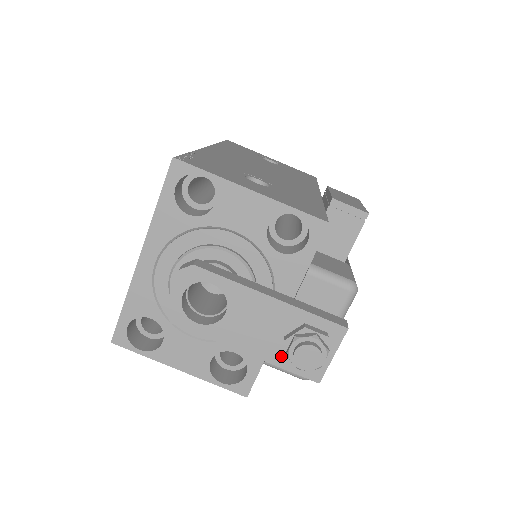
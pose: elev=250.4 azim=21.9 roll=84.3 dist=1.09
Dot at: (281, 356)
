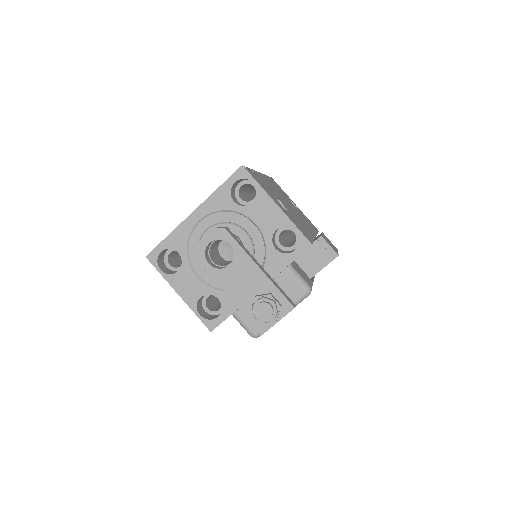
Dot at: (248, 307)
